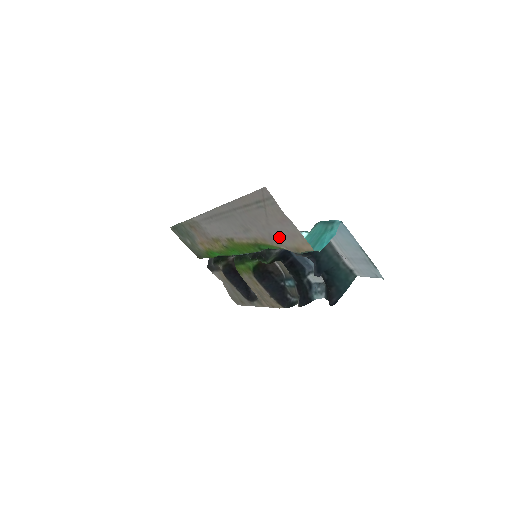
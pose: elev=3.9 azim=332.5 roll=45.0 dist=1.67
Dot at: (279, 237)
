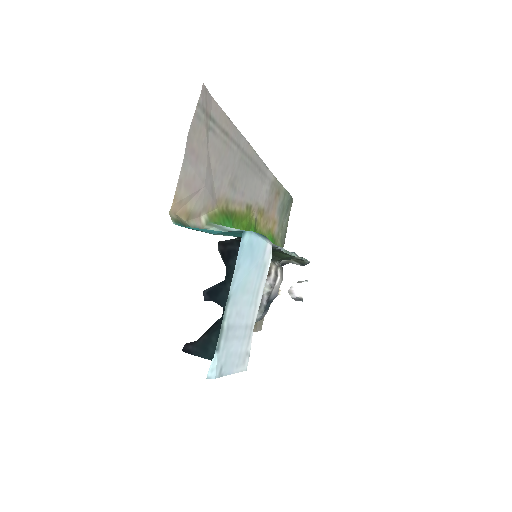
Dot at: (206, 193)
